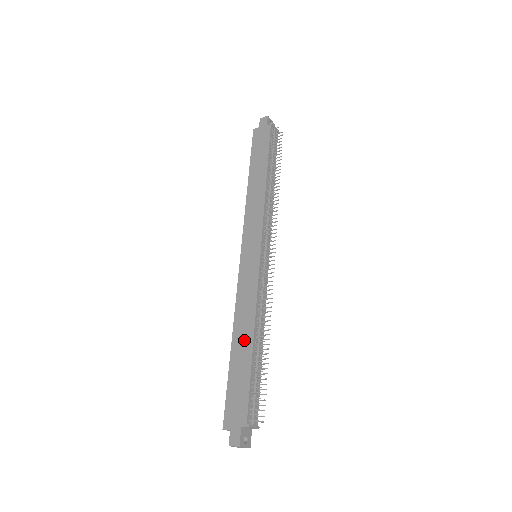
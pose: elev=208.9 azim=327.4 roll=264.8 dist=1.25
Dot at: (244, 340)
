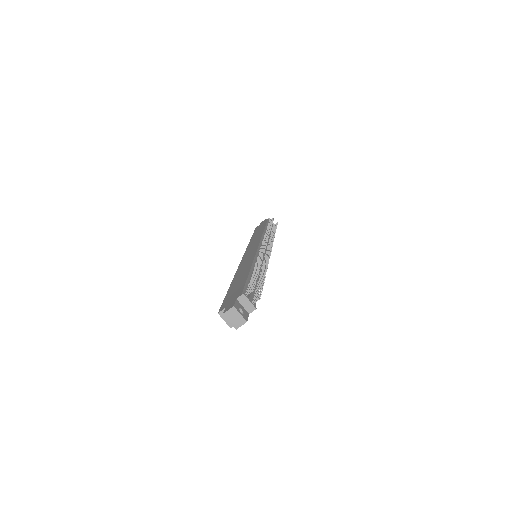
Dot at: (242, 274)
